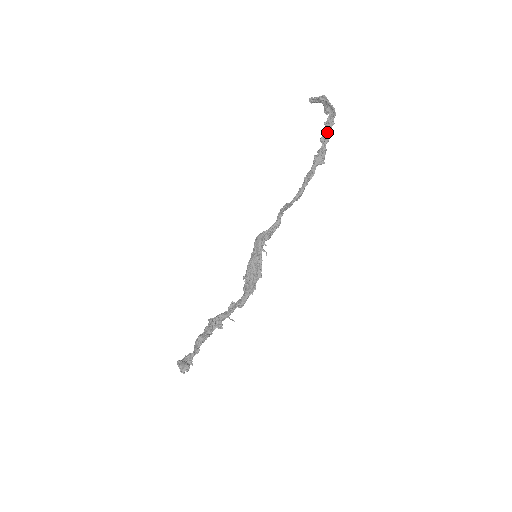
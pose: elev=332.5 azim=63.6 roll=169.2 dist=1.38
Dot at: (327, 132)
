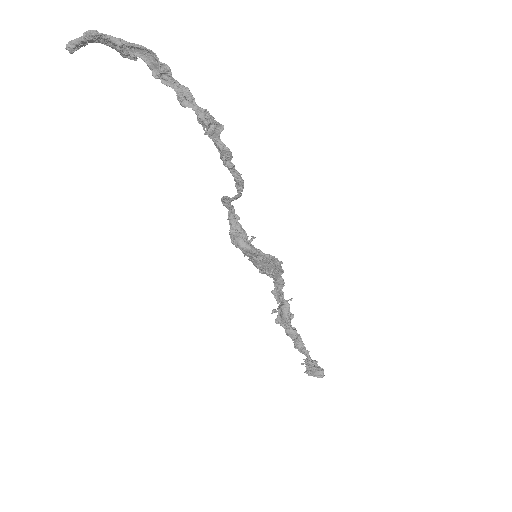
Dot at: (175, 87)
